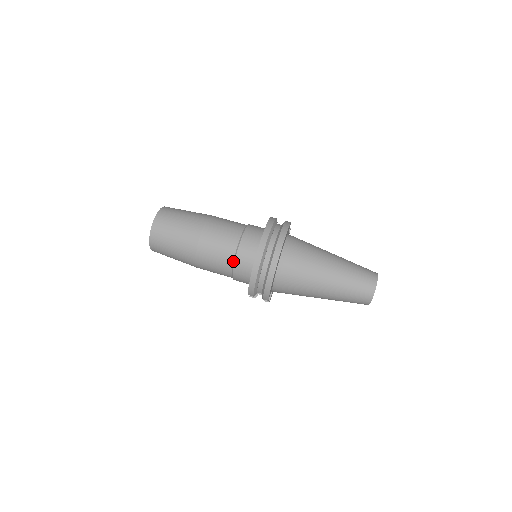
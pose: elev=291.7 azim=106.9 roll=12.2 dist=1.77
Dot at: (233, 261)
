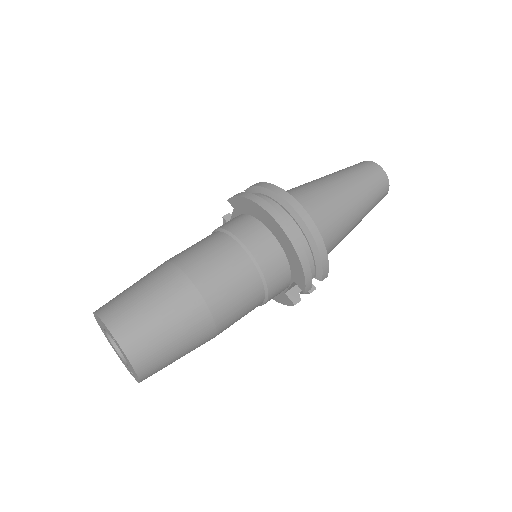
Dot at: (257, 271)
